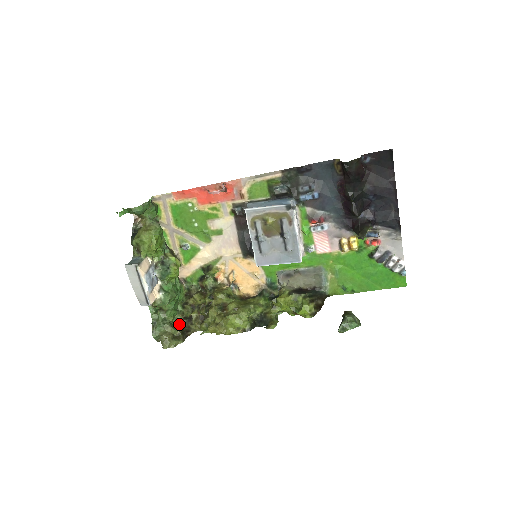
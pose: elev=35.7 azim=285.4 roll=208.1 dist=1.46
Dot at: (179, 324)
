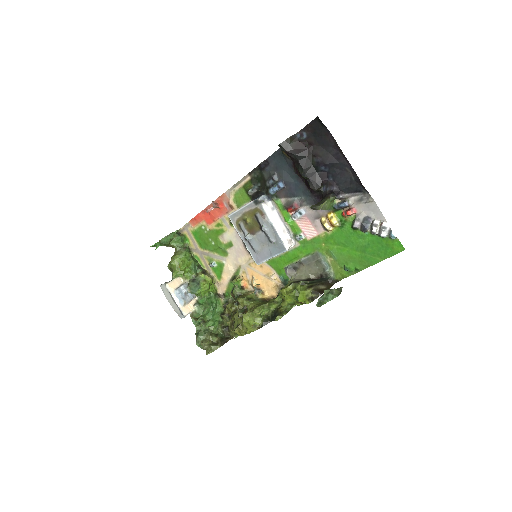
Dot at: (222, 333)
